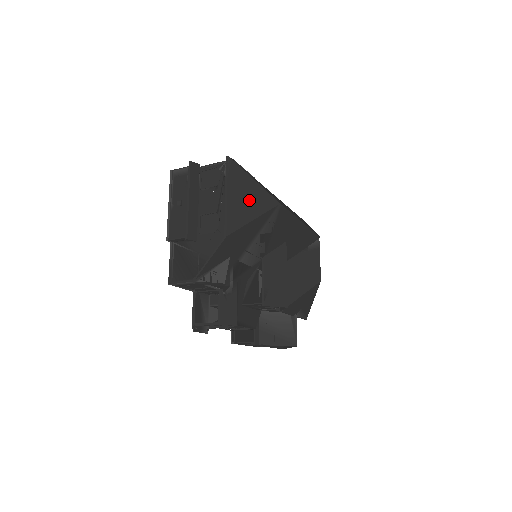
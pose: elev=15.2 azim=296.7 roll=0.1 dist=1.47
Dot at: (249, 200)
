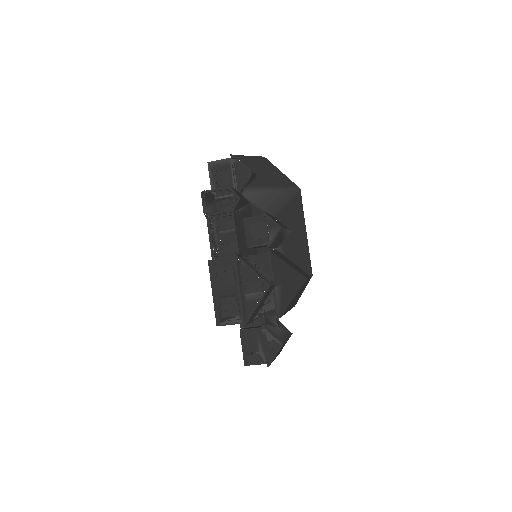
Dot at: occluded
